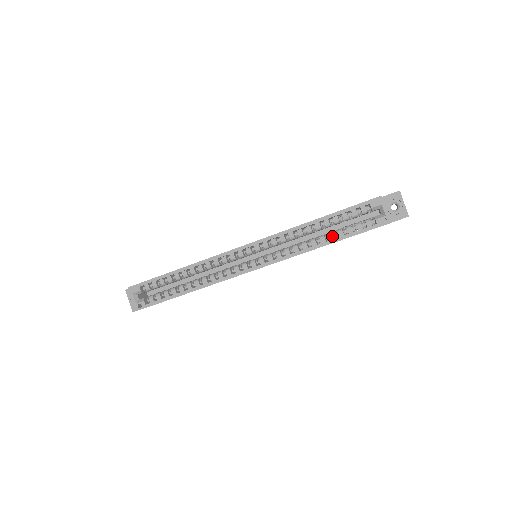
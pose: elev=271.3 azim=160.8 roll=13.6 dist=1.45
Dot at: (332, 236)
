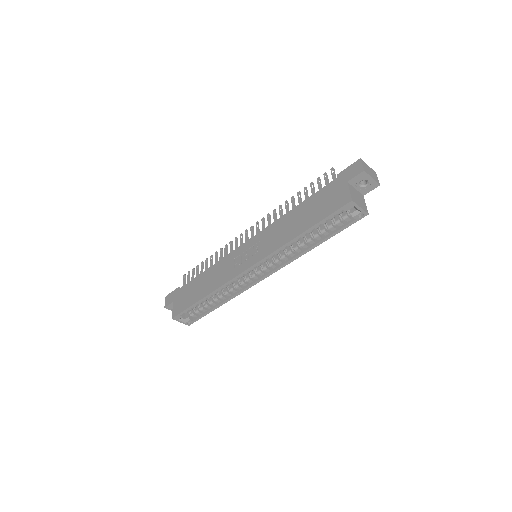
Dot at: (319, 238)
